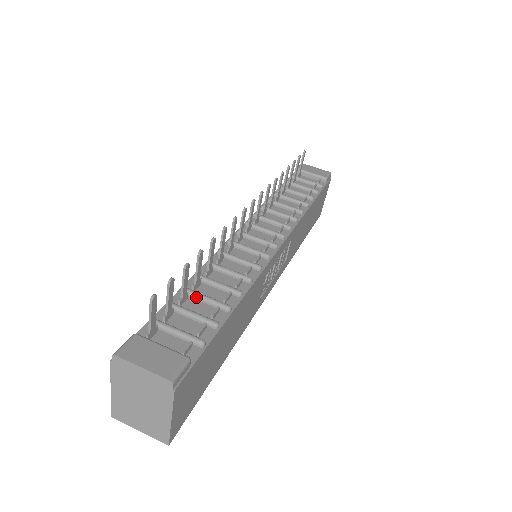
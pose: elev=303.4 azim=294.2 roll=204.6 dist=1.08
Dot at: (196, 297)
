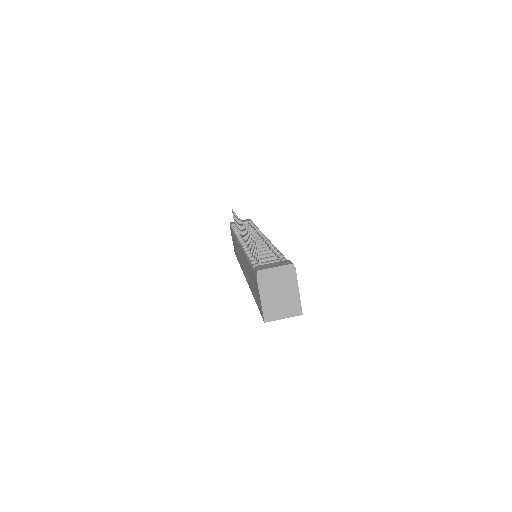
Dot at: (260, 257)
